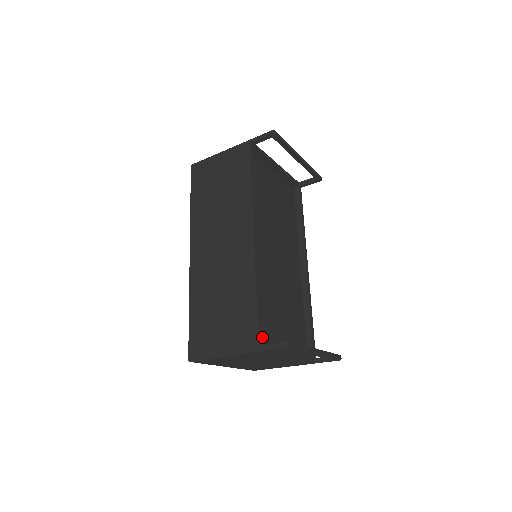
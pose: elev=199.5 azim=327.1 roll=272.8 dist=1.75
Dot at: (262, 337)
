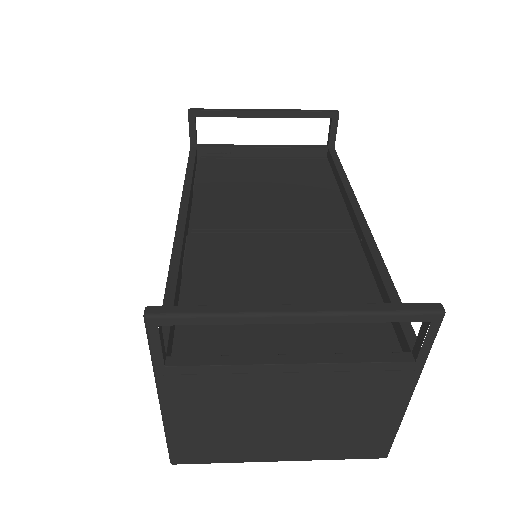
Dot at: (205, 348)
